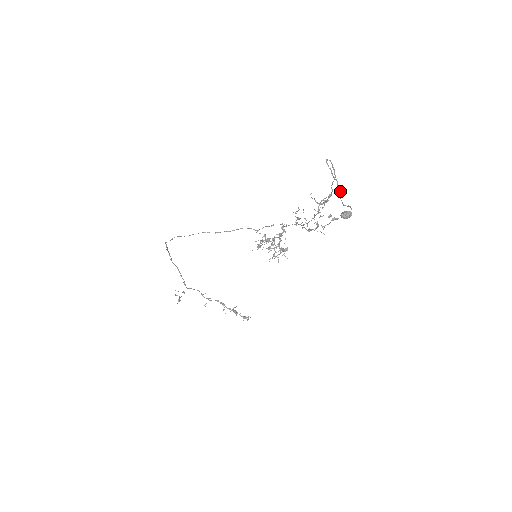
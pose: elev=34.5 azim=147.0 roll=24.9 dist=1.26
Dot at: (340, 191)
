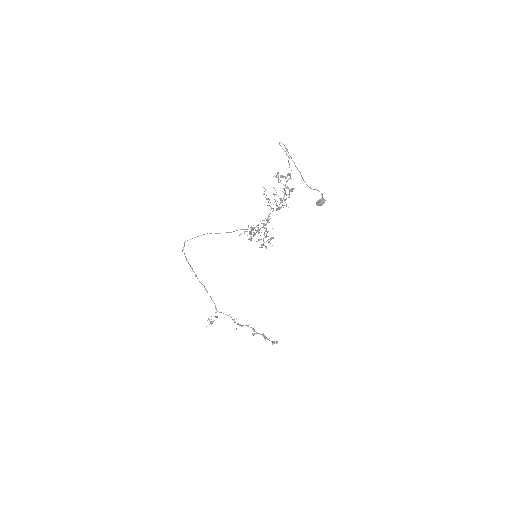
Dot at: (300, 172)
